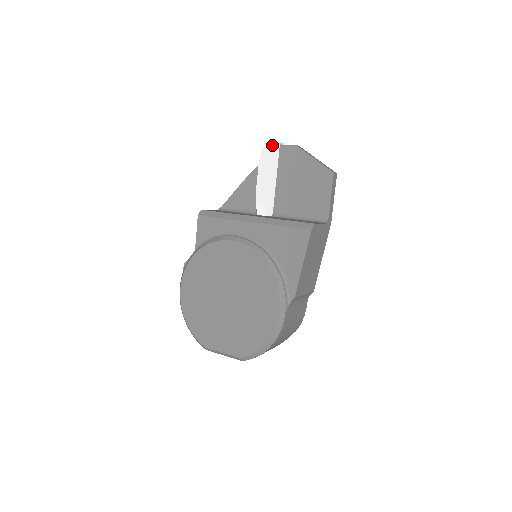
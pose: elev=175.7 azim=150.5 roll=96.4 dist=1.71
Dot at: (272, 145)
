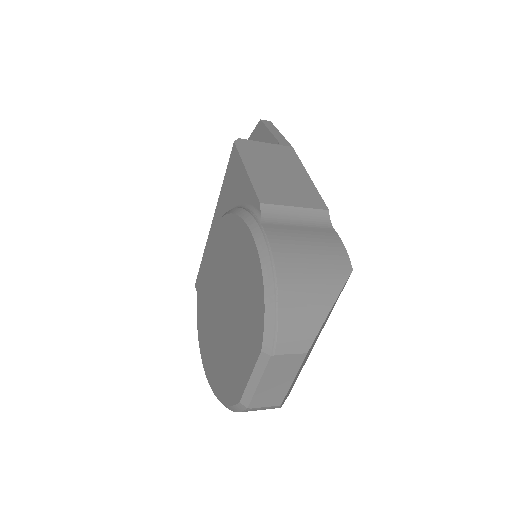
Dot at: occluded
